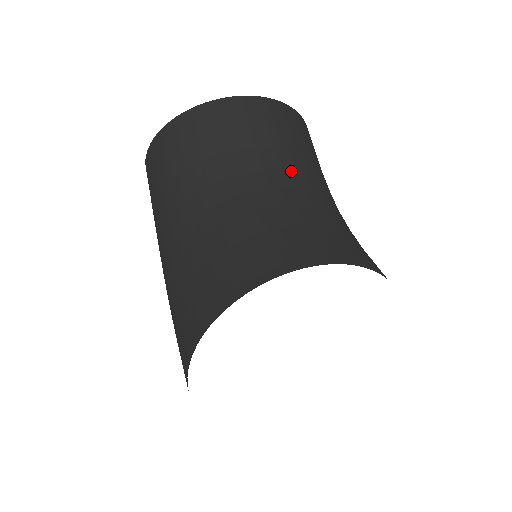
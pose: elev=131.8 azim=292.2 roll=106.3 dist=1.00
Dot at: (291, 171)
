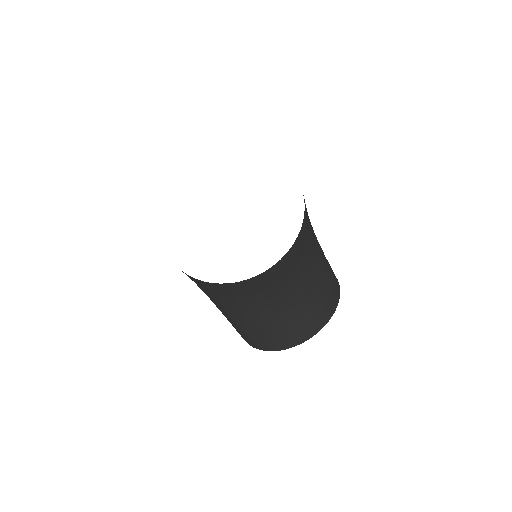
Dot at: (297, 280)
